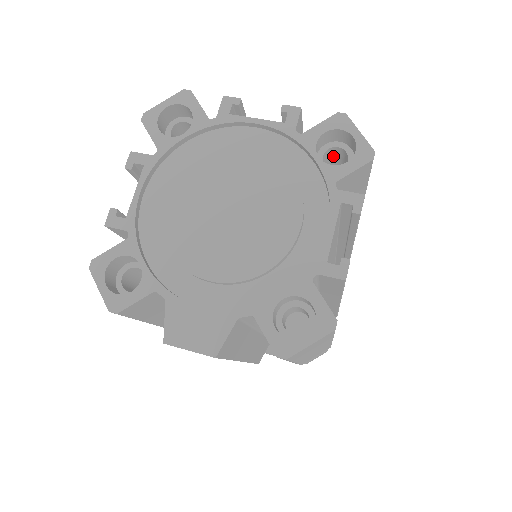
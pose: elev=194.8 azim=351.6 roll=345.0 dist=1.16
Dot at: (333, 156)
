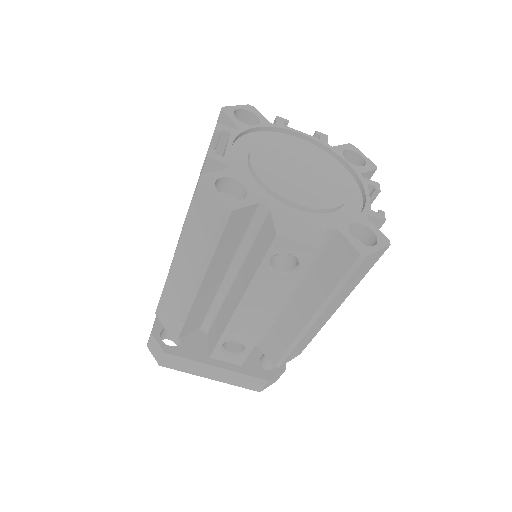
Dot at: occluded
